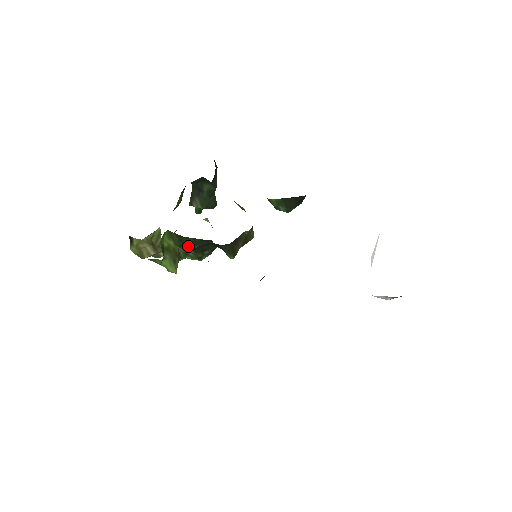
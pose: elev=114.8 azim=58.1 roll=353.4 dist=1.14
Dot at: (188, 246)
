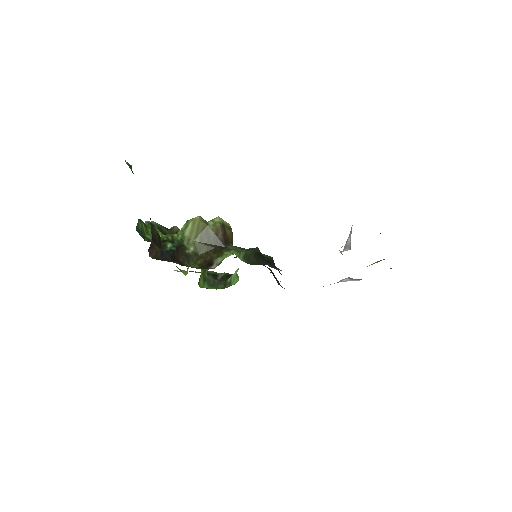
Dot at: occluded
